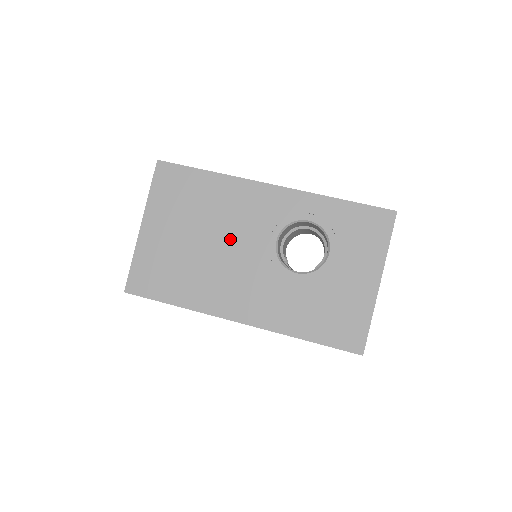
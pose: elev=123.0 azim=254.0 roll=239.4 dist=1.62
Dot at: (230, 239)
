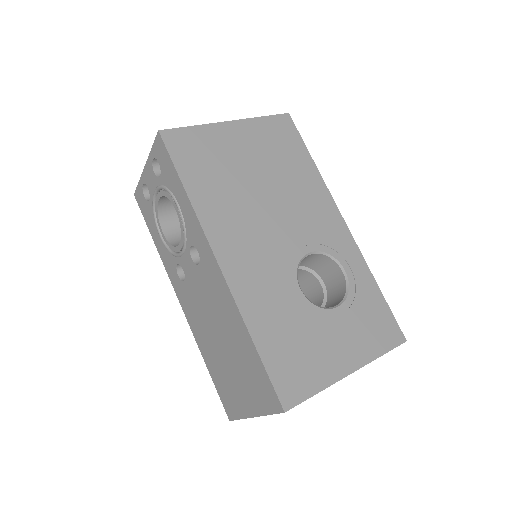
Dot at: (280, 209)
